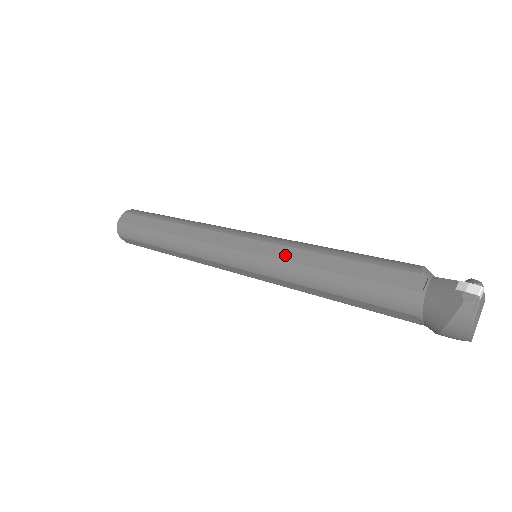
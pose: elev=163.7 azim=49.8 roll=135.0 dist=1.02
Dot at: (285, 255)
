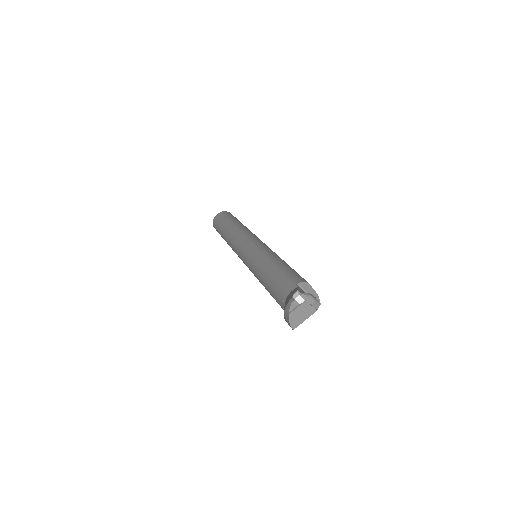
Dot at: (257, 257)
